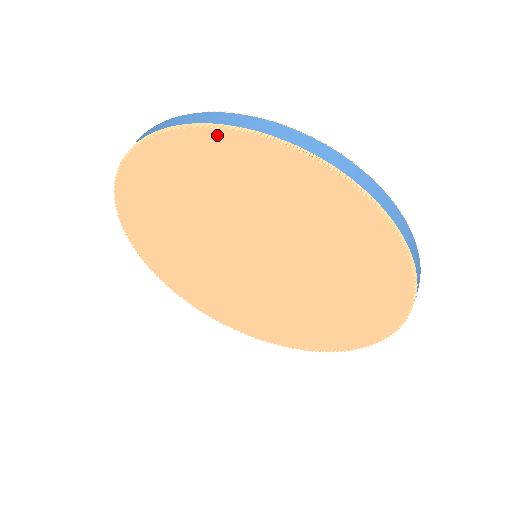
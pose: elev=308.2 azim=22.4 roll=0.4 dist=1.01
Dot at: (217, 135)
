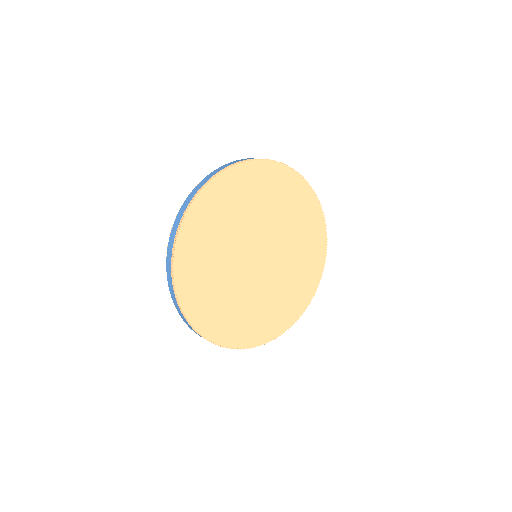
Dot at: (276, 166)
